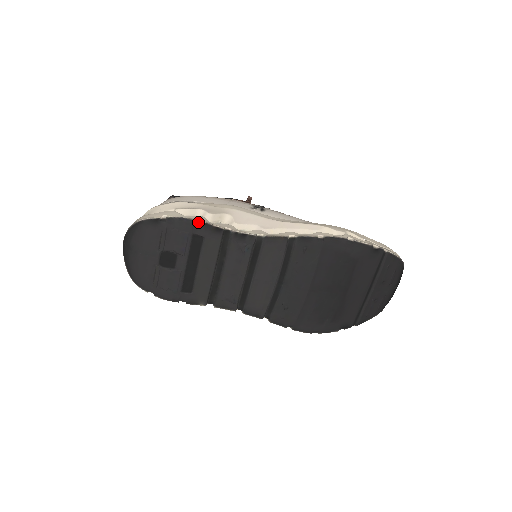
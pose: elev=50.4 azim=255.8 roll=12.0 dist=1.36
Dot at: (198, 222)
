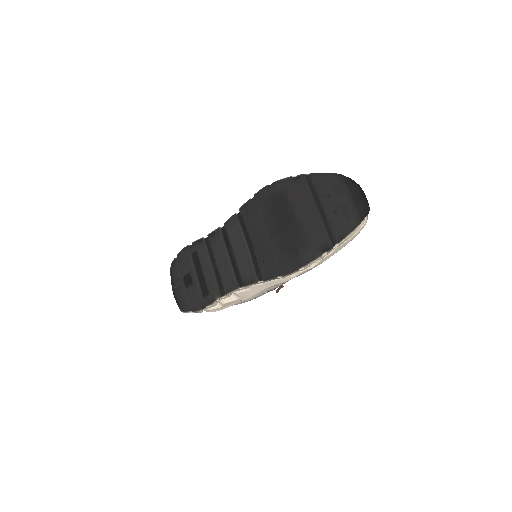
Dot at: (191, 245)
